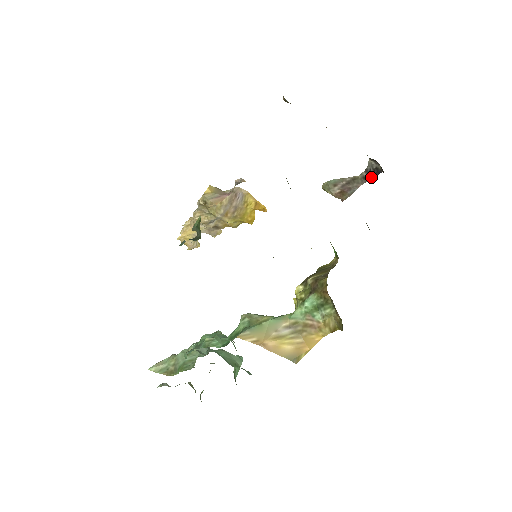
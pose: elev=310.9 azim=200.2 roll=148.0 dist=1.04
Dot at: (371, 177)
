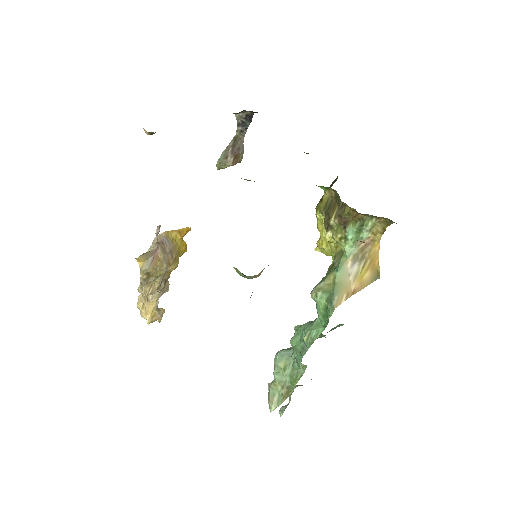
Dot at: (247, 125)
